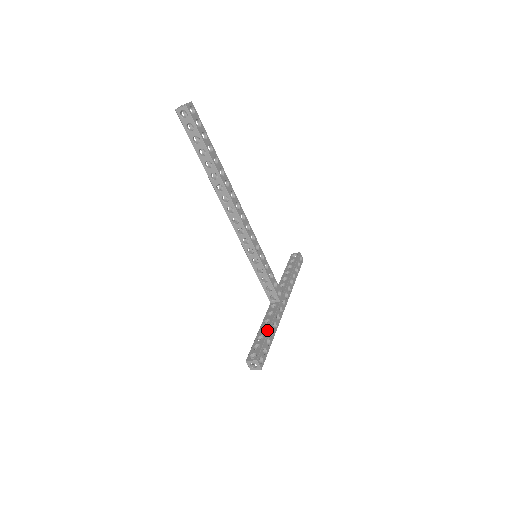
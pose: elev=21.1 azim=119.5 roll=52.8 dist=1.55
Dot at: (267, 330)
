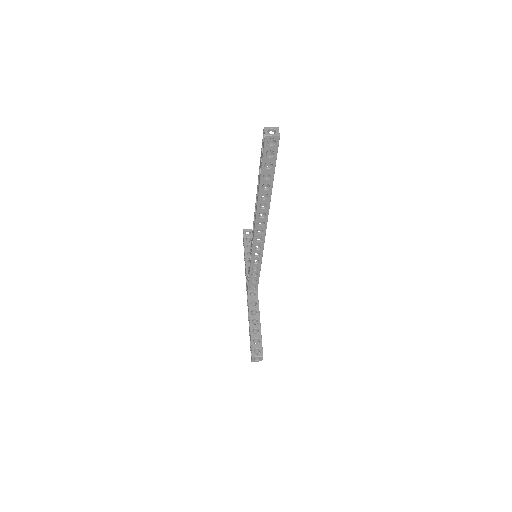
Dot at: (259, 323)
